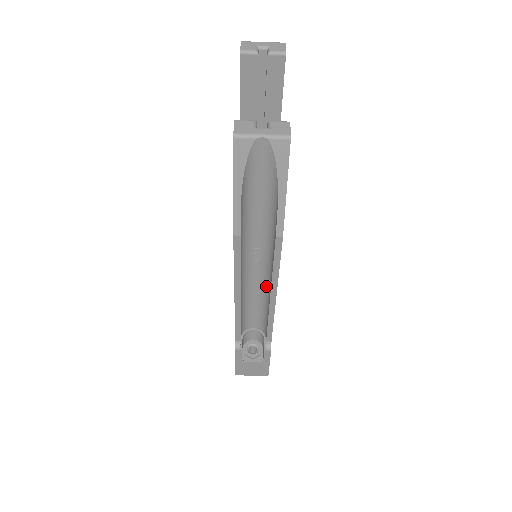
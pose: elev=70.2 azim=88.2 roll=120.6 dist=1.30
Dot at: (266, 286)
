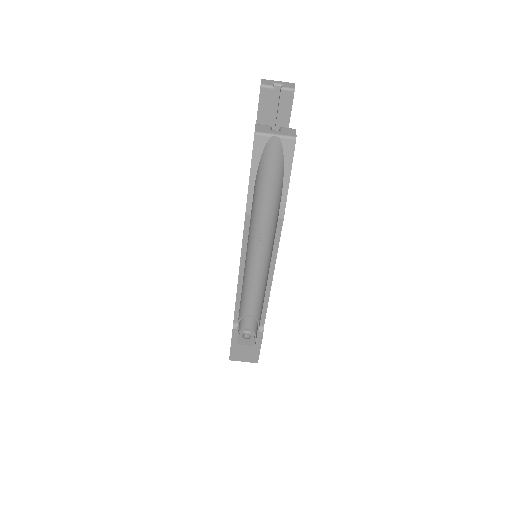
Dot at: (265, 270)
